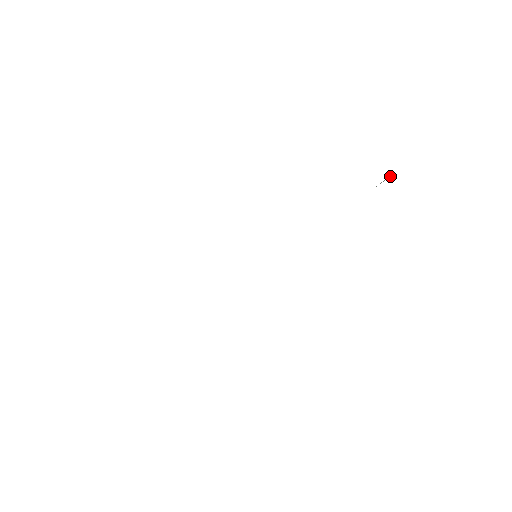
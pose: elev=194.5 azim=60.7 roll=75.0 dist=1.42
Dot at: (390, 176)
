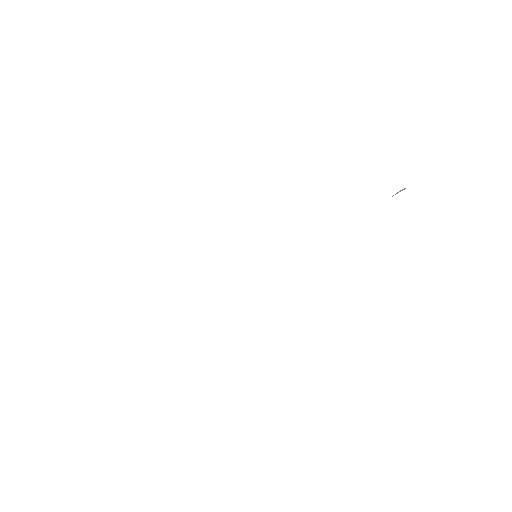
Dot at: (403, 189)
